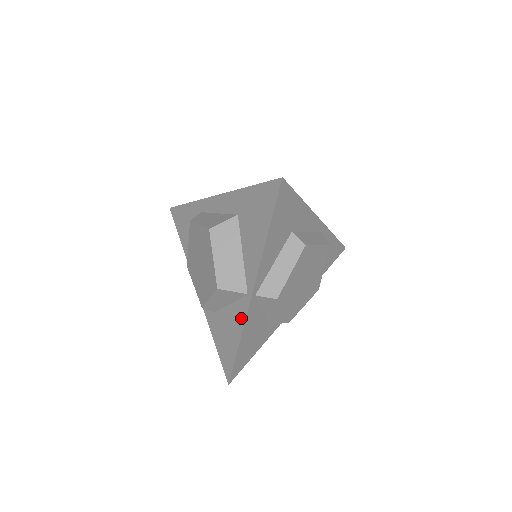
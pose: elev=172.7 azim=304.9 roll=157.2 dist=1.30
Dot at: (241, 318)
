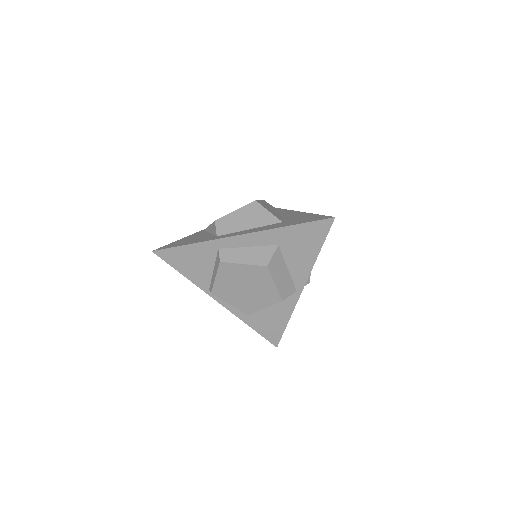
Dot at: (290, 307)
